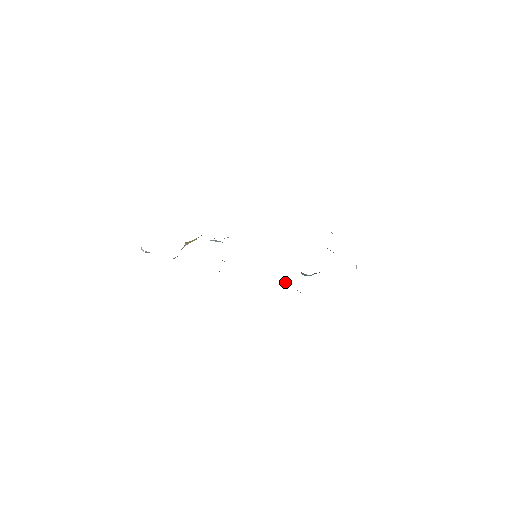
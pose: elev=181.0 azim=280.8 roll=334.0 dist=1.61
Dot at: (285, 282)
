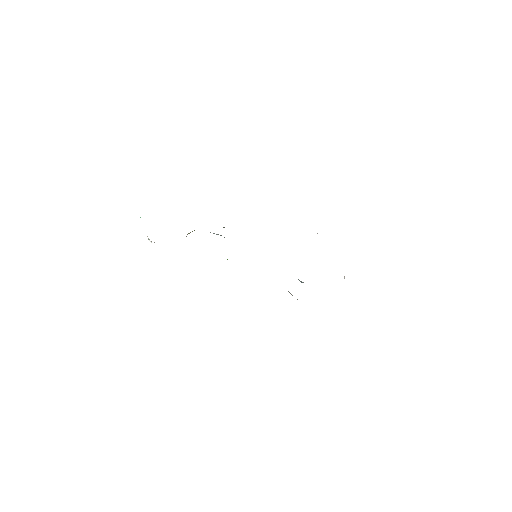
Dot at: occluded
